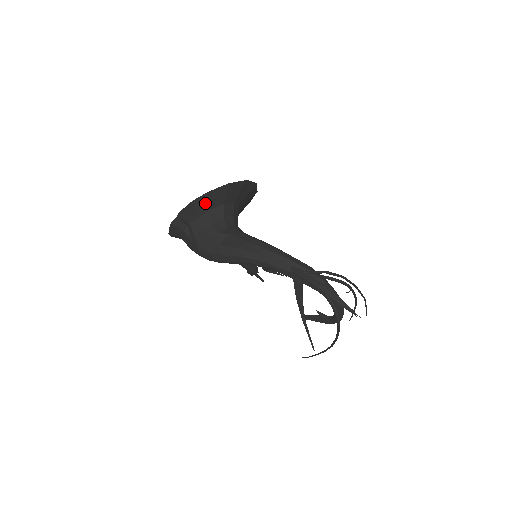
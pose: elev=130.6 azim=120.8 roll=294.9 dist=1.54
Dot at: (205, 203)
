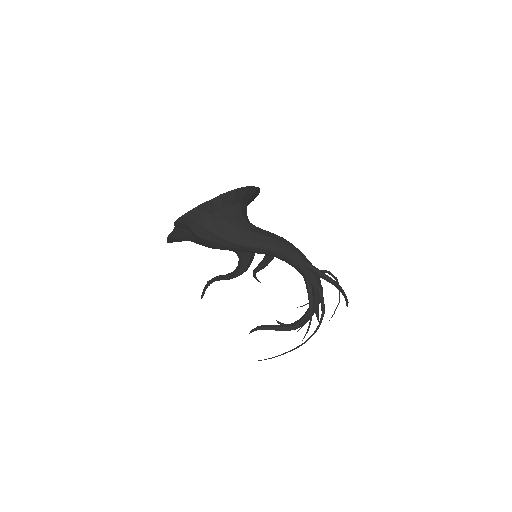
Dot at: (242, 195)
